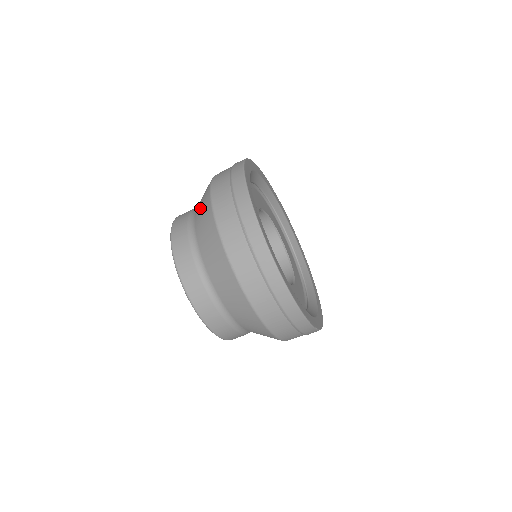
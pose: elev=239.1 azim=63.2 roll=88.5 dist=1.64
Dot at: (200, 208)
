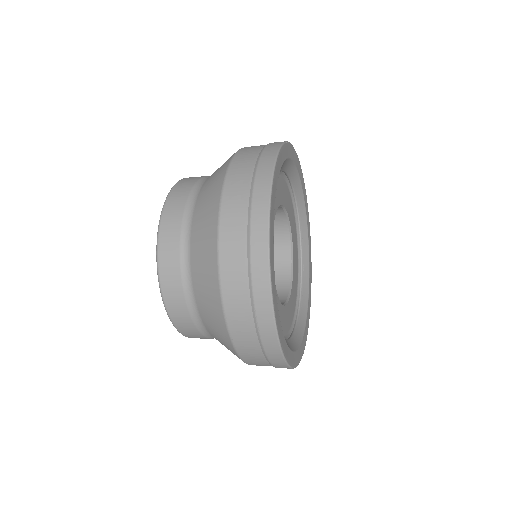
Dot at: (200, 238)
